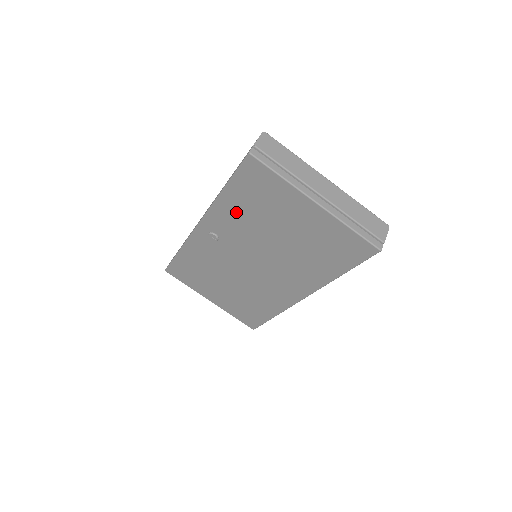
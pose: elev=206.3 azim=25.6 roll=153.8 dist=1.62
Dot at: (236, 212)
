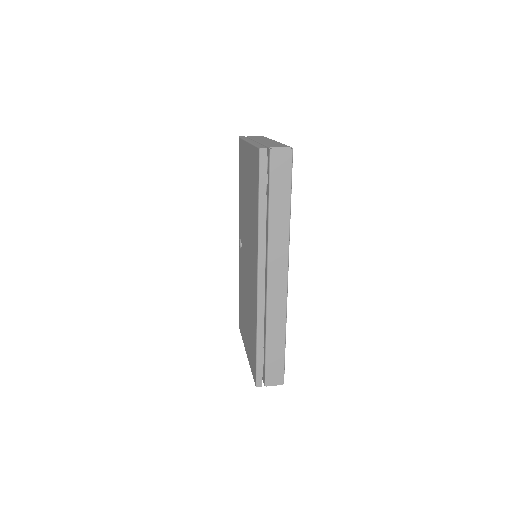
Dot at: (241, 200)
